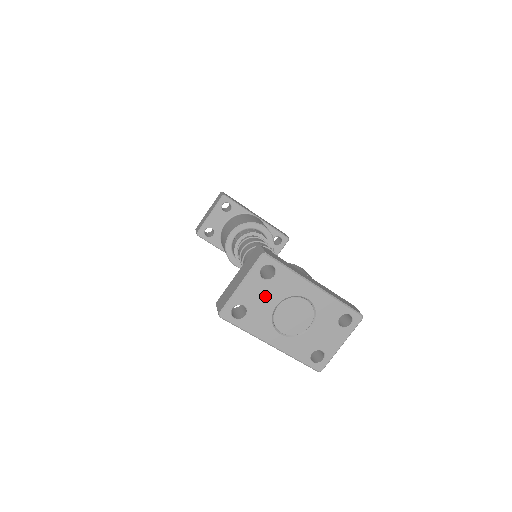
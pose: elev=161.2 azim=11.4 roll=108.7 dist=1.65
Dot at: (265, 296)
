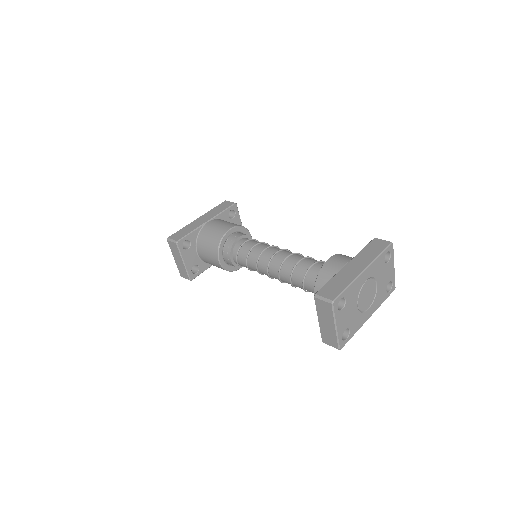
Dot at: (349, 312)
